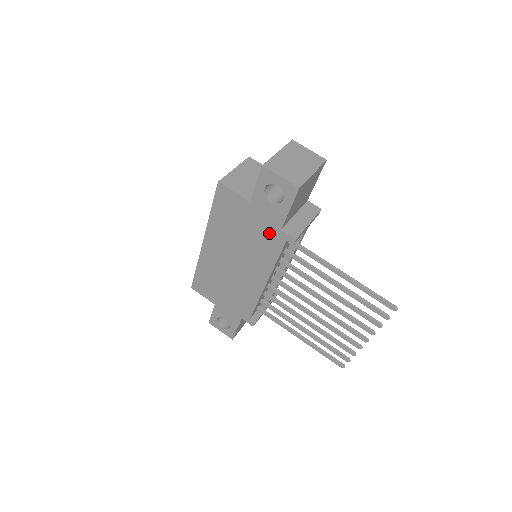
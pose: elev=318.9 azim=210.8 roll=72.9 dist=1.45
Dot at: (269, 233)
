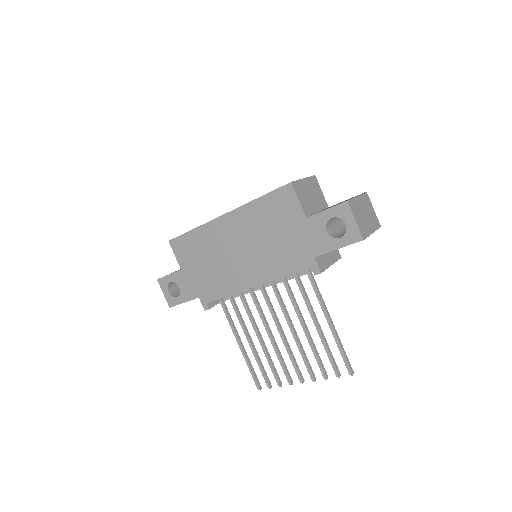
Dot at: (300, 252)
